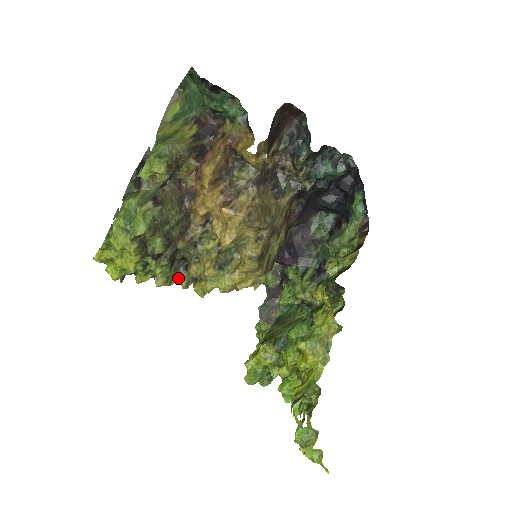
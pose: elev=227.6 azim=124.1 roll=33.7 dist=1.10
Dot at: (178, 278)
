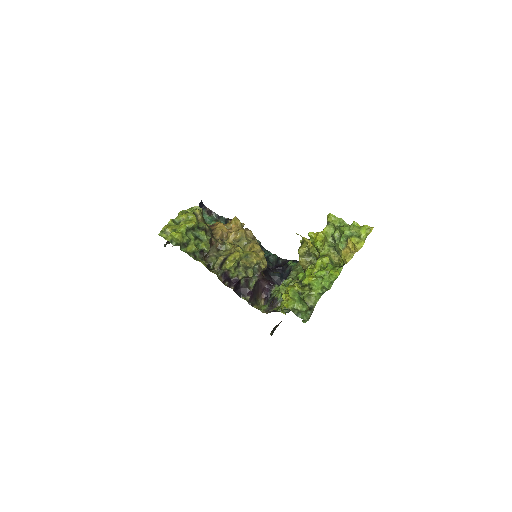
Dot at: occluded
